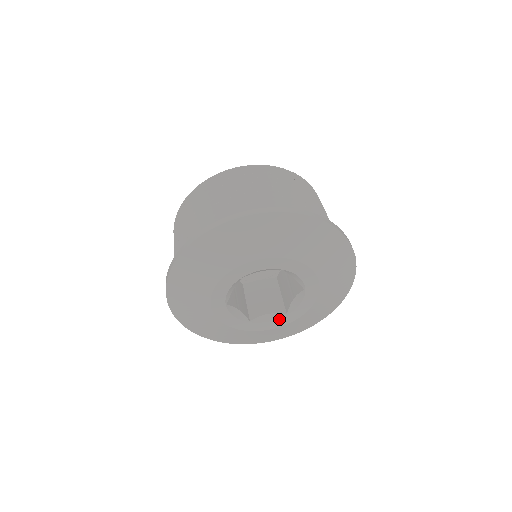
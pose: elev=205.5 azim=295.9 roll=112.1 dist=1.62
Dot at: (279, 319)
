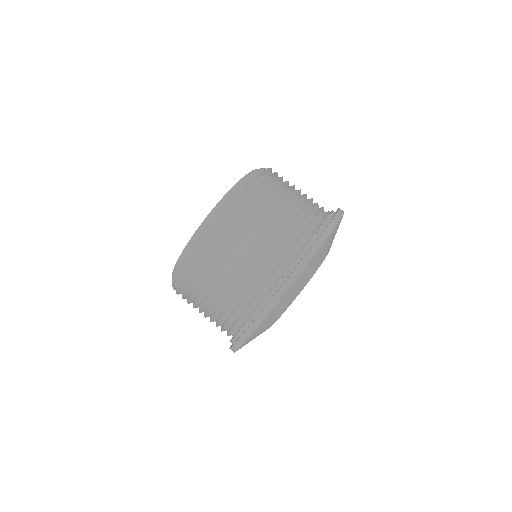
Dot at: occluded
